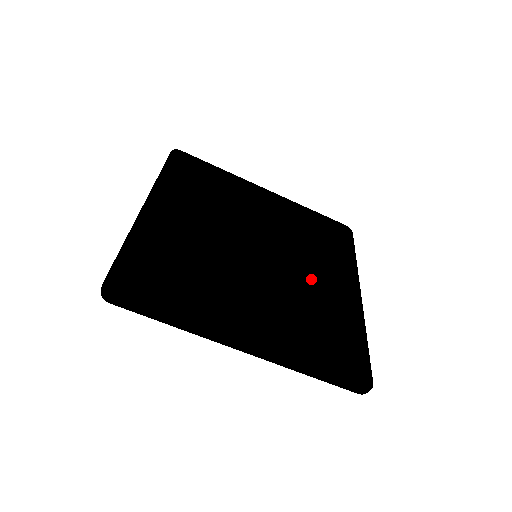
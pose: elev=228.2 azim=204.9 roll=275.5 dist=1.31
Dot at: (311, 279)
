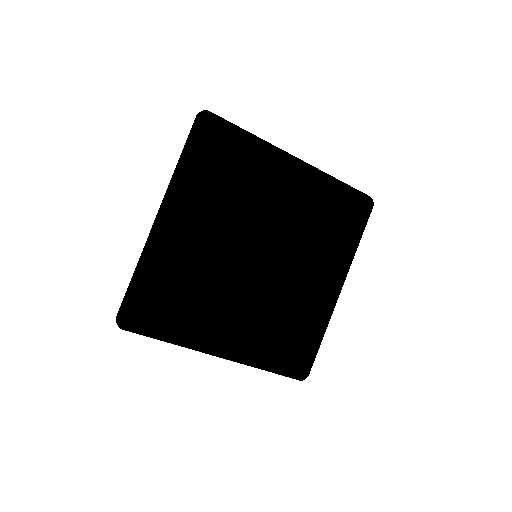
Dot at: (301, 275)
